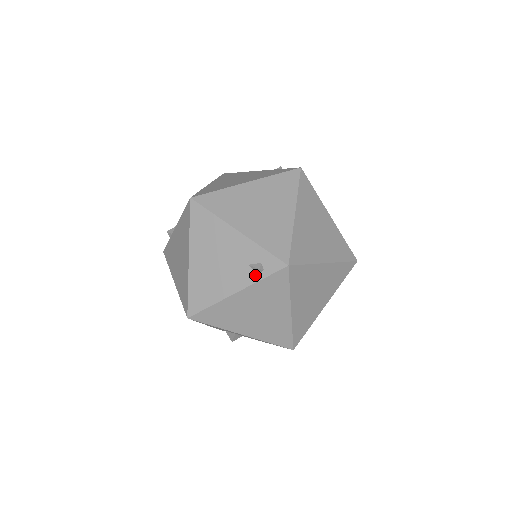
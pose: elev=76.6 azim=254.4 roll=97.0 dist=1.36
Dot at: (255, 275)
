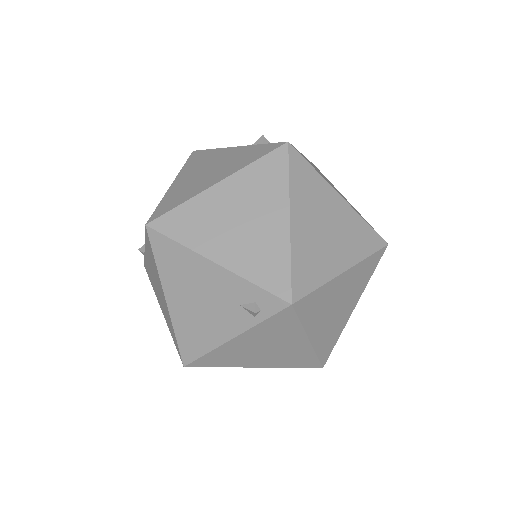
Dot at: (251, 317)
